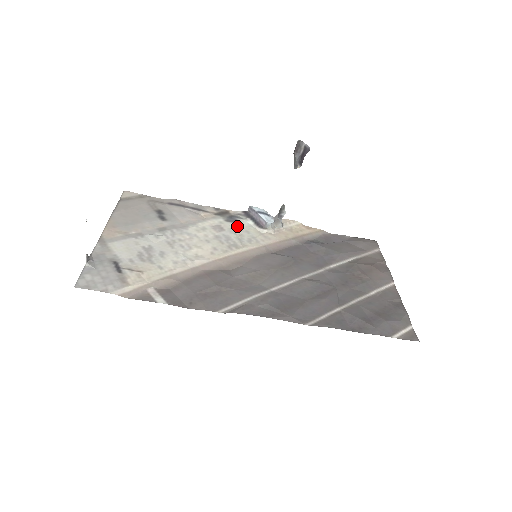
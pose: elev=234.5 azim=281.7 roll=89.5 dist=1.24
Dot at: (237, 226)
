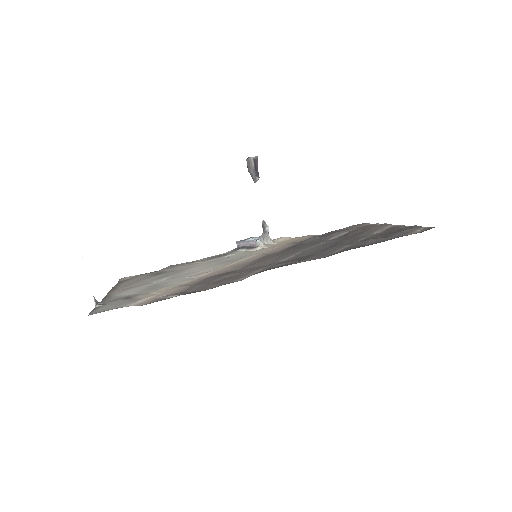
Dot at: (231, 255)
